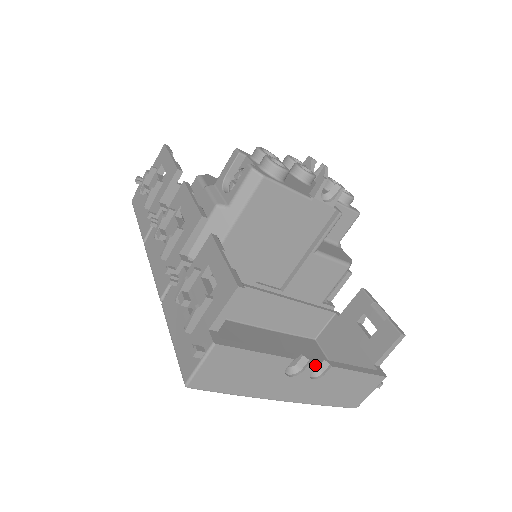
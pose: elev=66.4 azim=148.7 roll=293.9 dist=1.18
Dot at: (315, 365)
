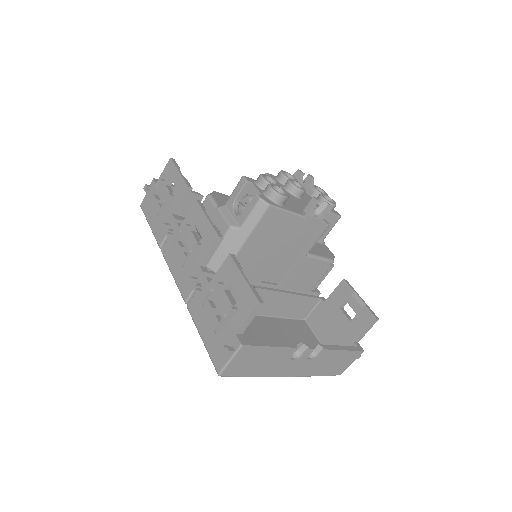
Dot at: (312, 350)
